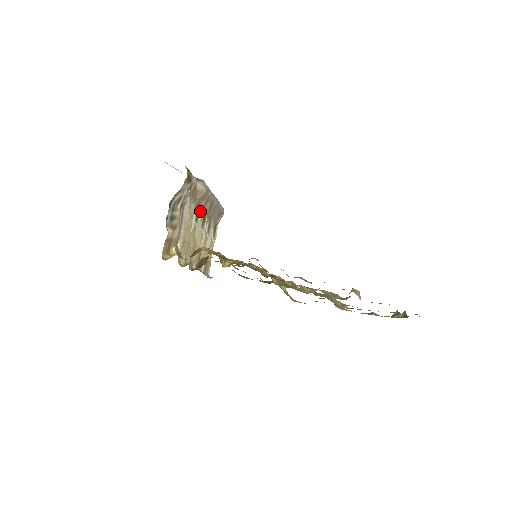
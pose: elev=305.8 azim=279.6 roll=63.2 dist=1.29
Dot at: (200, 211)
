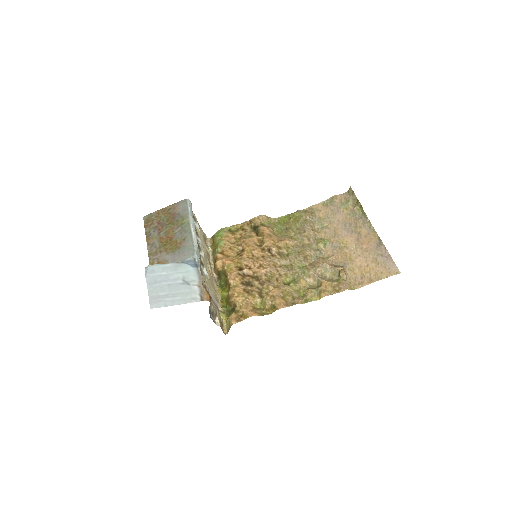
Dot at: occluded
